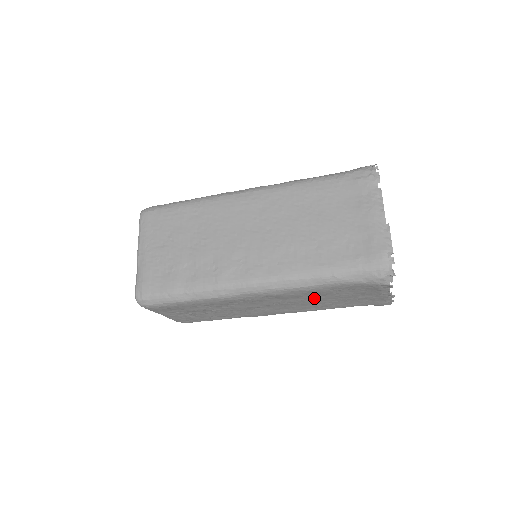
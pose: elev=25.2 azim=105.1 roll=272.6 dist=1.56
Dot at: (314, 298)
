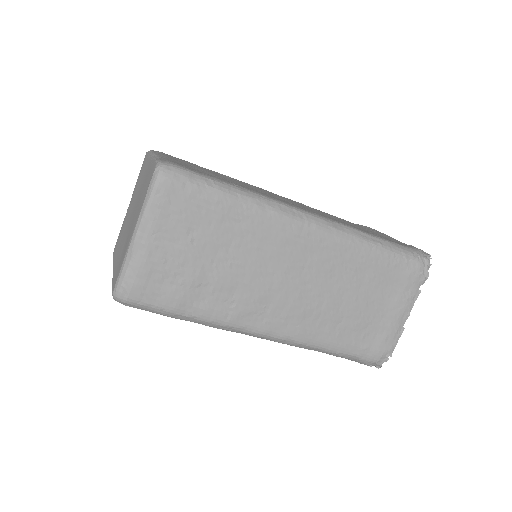
Dot at: occluded
